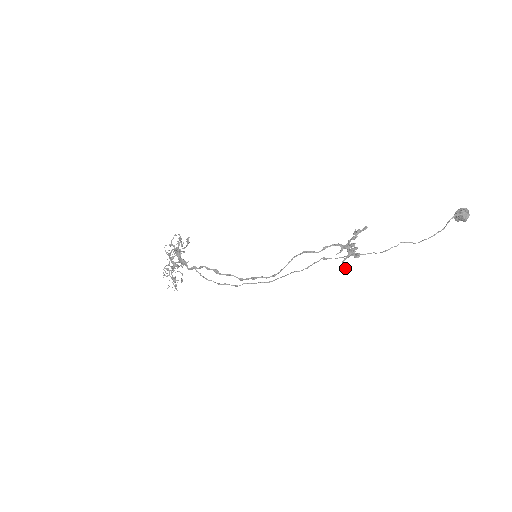
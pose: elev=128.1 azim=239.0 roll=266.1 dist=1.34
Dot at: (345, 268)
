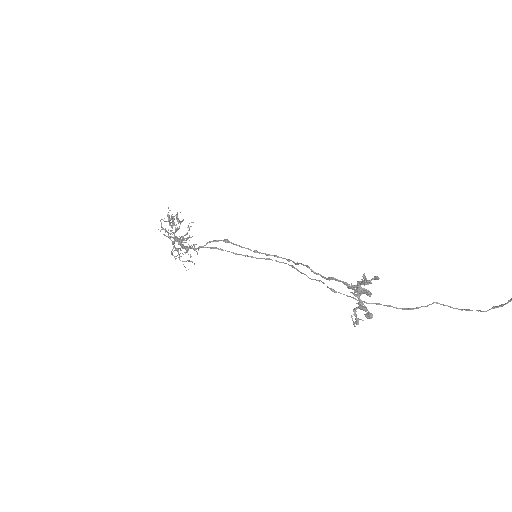
Dot at: (356, 323)
